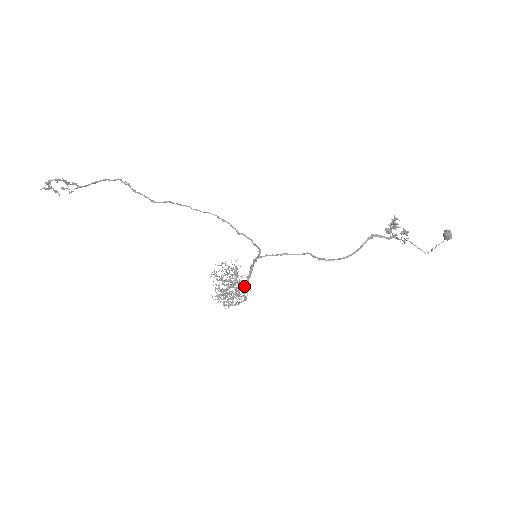
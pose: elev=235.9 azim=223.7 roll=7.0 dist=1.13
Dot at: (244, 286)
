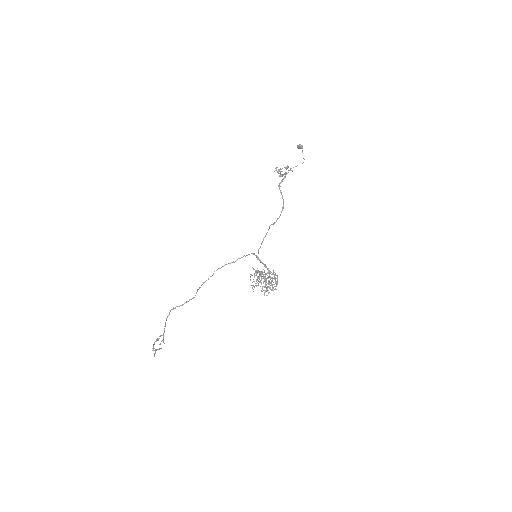
Dot at: (269, 272)
